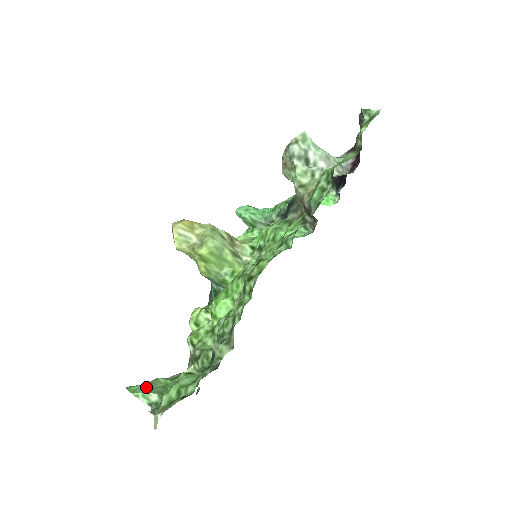
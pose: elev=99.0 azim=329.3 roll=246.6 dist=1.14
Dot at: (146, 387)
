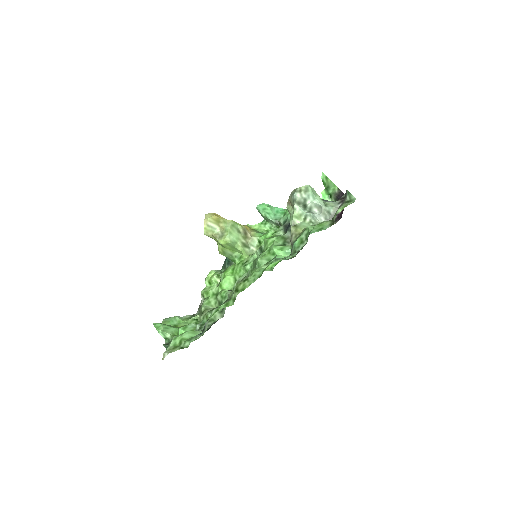
Dot at: (165, 326)
